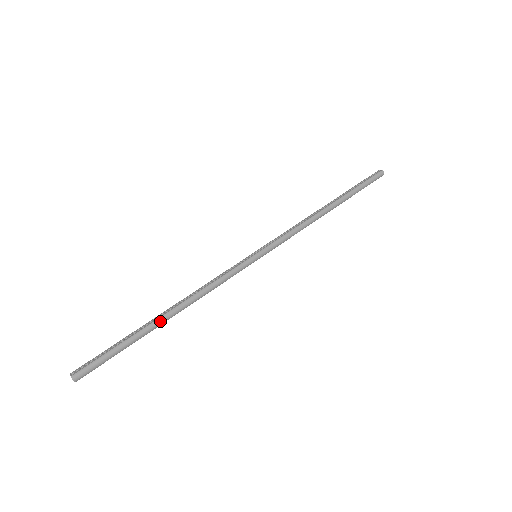
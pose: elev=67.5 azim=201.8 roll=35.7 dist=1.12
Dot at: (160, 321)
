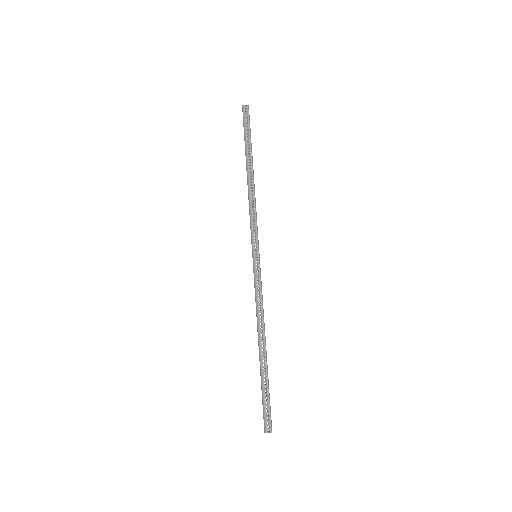
Dot at: occluded
